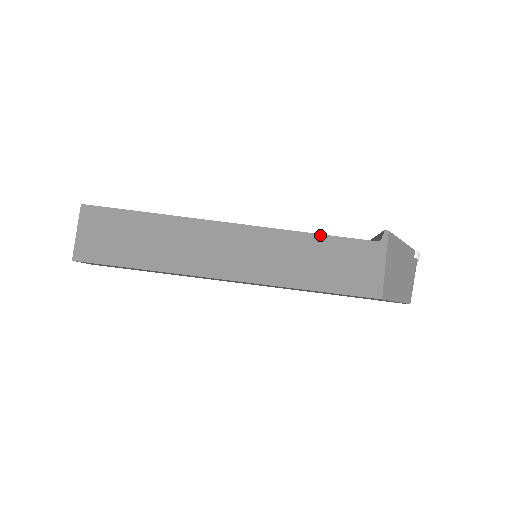
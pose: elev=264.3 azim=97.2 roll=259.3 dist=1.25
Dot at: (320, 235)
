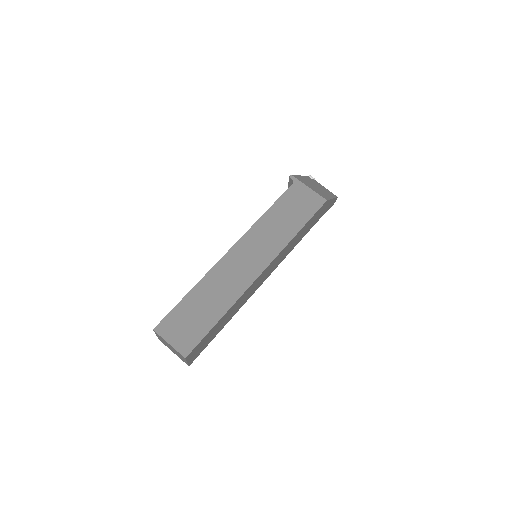
Dot at: (270, 208)
